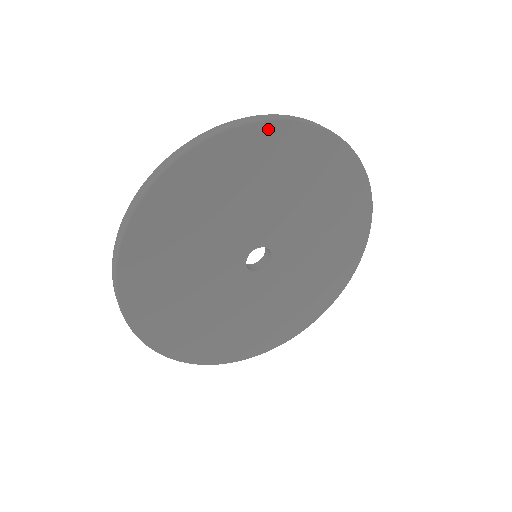
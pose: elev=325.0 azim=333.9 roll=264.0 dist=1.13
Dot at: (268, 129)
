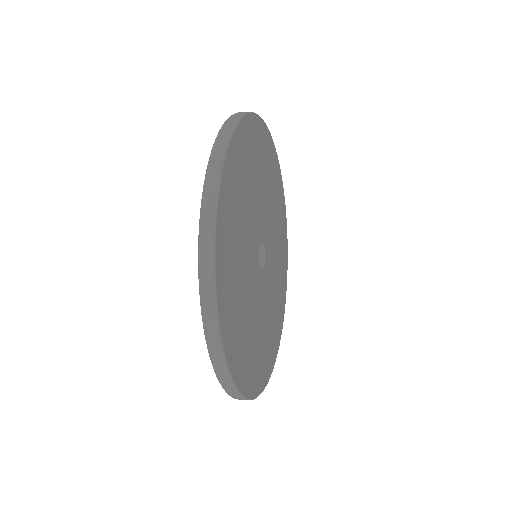
Dot at: (281, 179)
